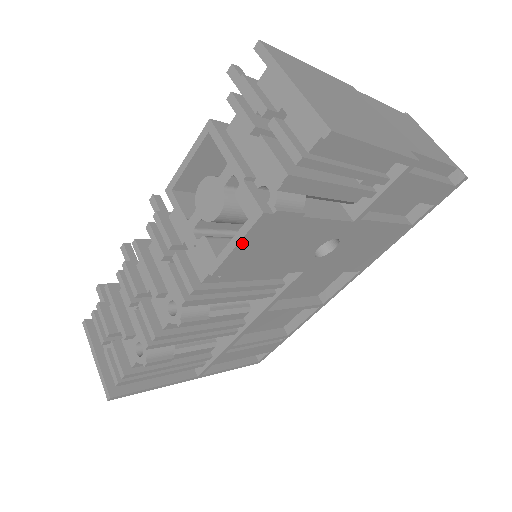
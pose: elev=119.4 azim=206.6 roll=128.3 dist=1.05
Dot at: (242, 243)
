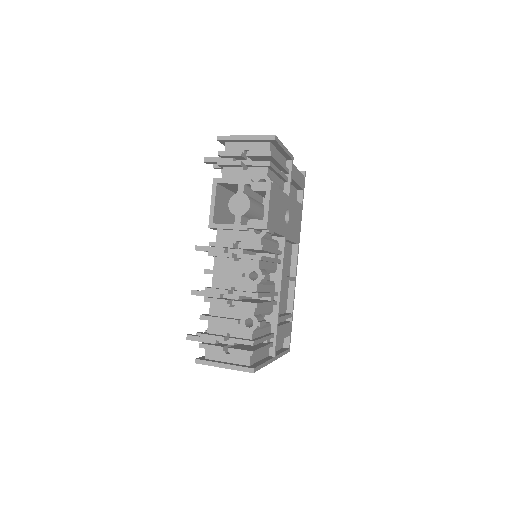
Dot at: (270, 204)
